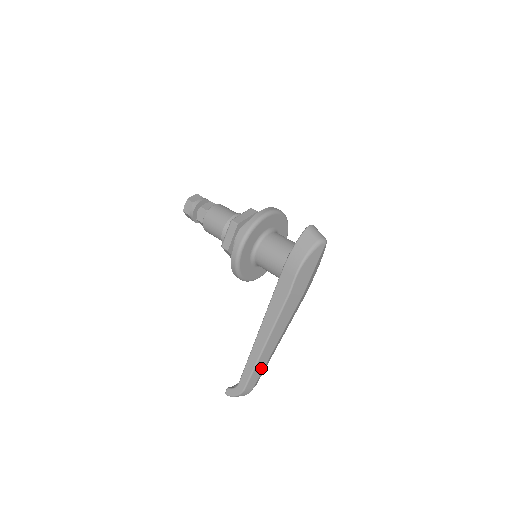
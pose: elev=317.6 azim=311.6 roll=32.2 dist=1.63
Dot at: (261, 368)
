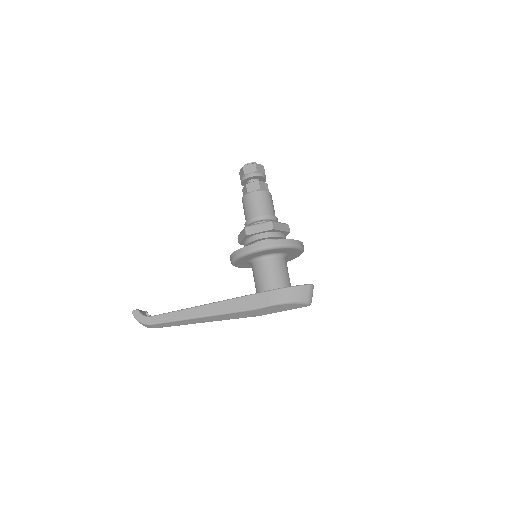
Dot at: (177, 324)
